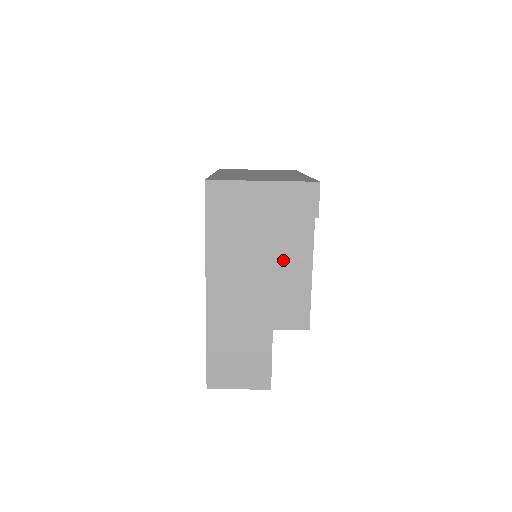
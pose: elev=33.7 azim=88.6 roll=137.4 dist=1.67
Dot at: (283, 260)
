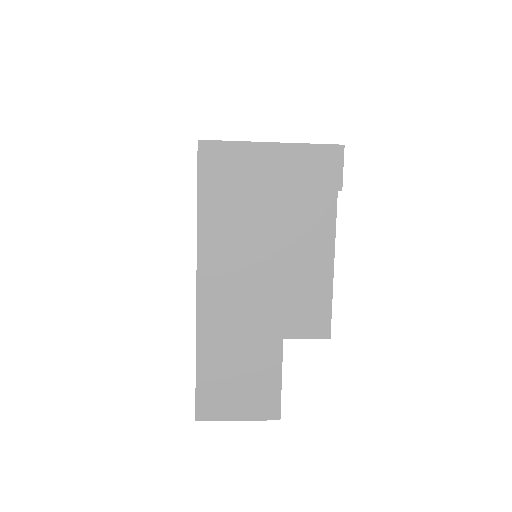
Dot at: (297, 246)
